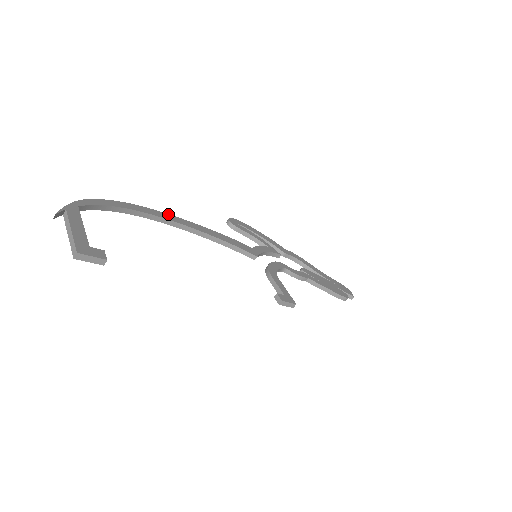
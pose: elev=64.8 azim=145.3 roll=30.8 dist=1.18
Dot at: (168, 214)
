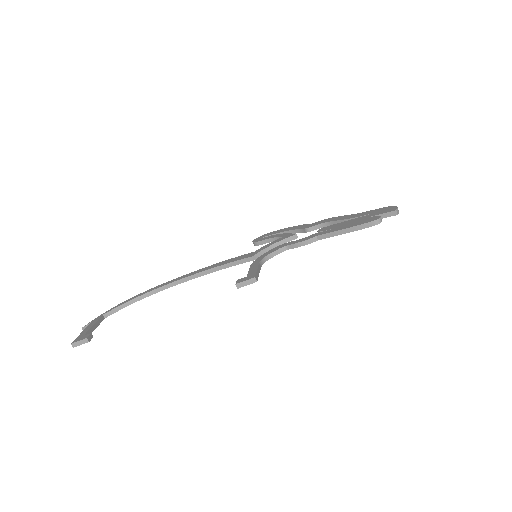
Dot at: (178, 278)
